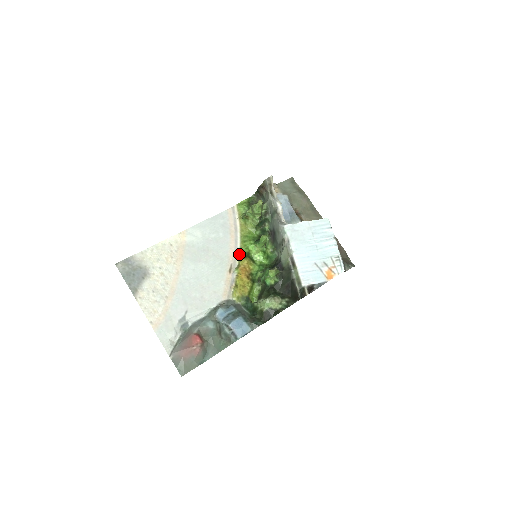
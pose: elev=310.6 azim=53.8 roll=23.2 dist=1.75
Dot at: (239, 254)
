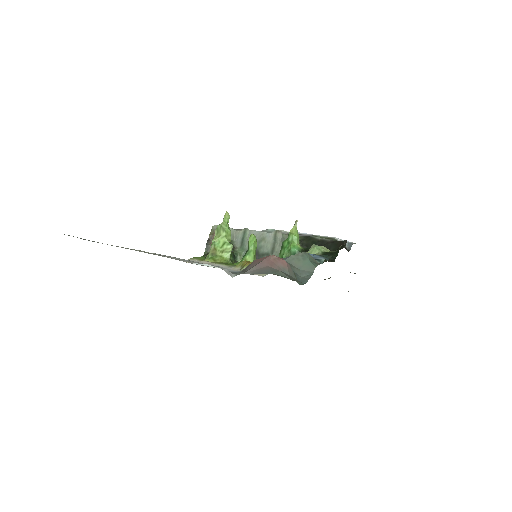
Dot at: (232, 266)
